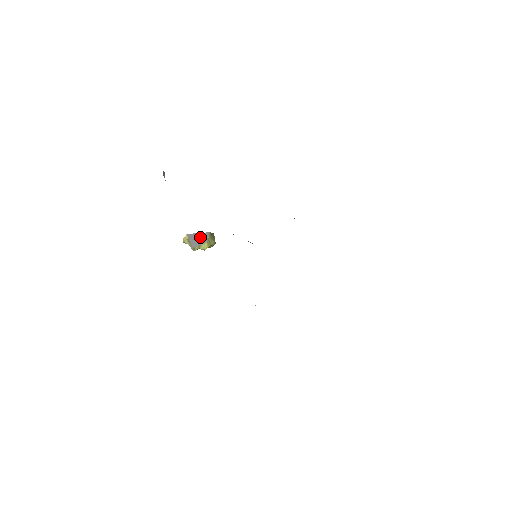
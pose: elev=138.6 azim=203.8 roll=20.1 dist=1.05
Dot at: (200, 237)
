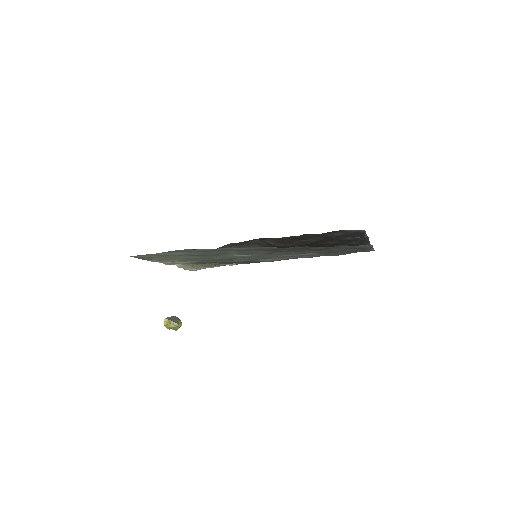
Dot at: (173, 318)
